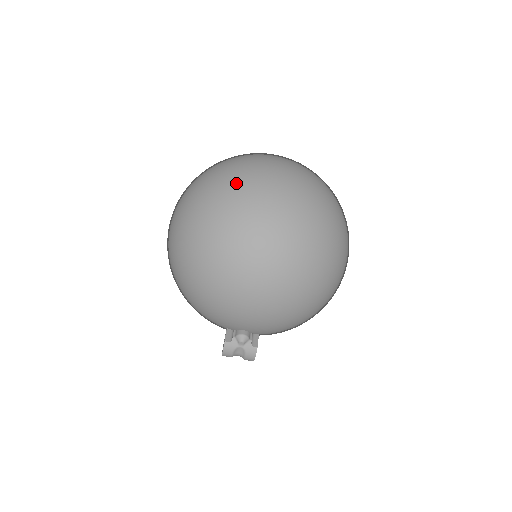
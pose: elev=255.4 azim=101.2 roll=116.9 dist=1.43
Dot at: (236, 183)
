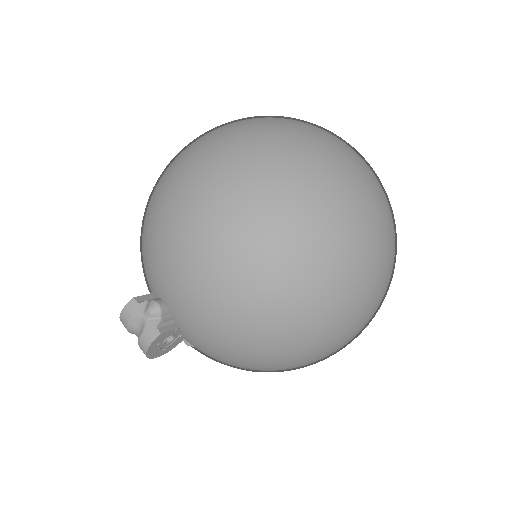
Dot at: (281, 120)
